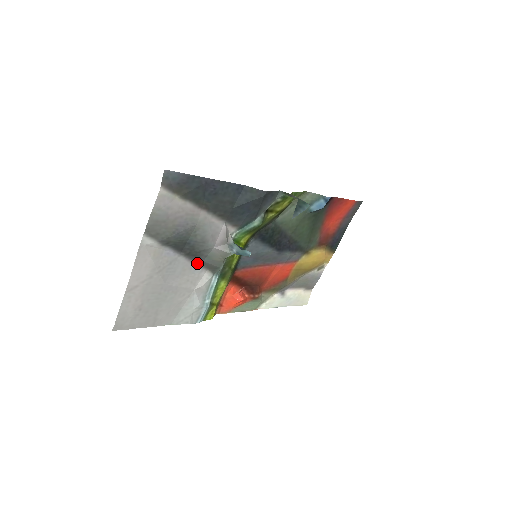
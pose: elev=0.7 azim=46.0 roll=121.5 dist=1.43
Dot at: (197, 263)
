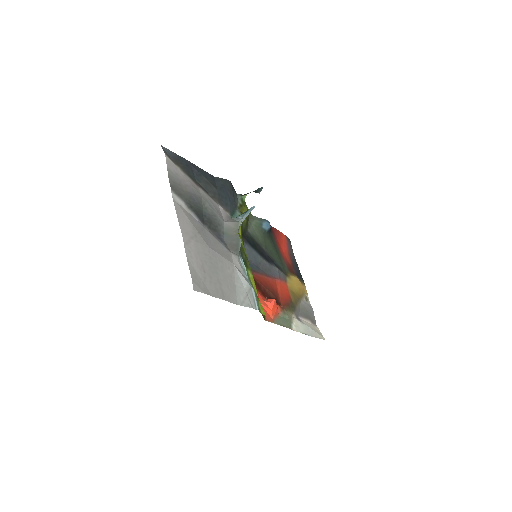
Dot at: (220, 242)
